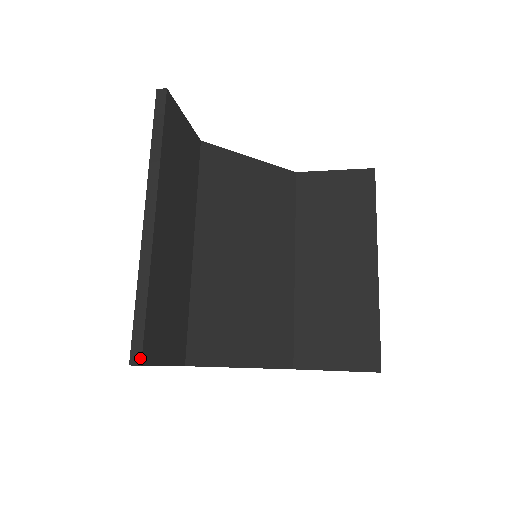
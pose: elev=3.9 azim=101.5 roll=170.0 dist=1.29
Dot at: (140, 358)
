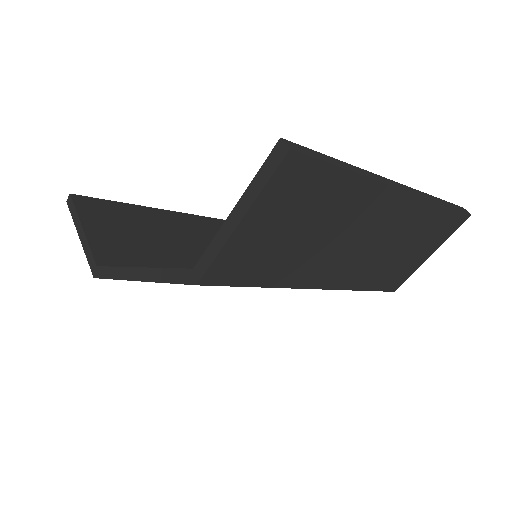
Dot at: (75, 196)
